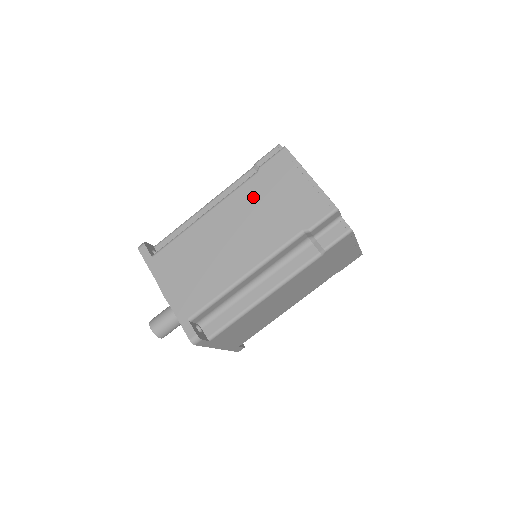
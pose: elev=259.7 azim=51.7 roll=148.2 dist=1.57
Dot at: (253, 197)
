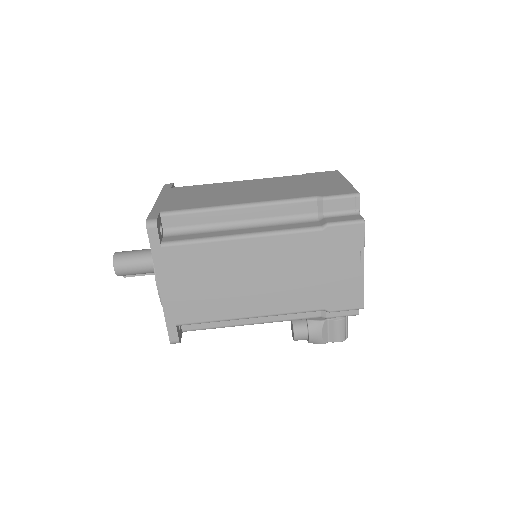
Dot at: (288, 180)
